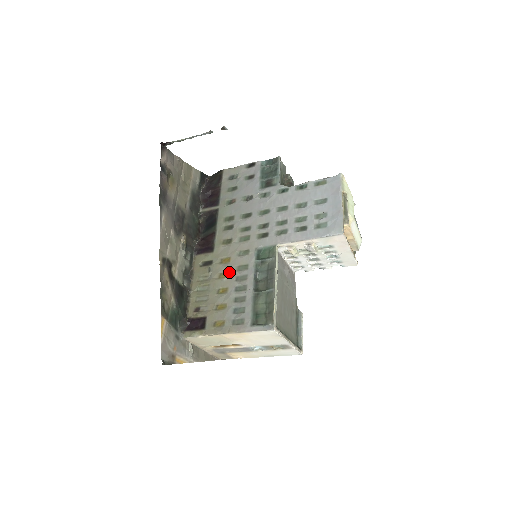
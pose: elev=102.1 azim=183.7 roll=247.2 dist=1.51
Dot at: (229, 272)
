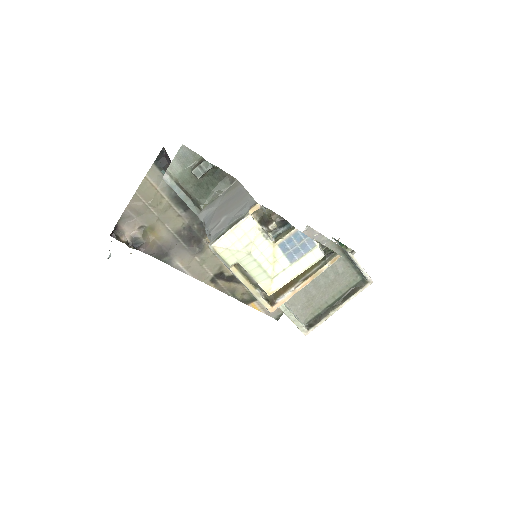
Dot at: occluded
